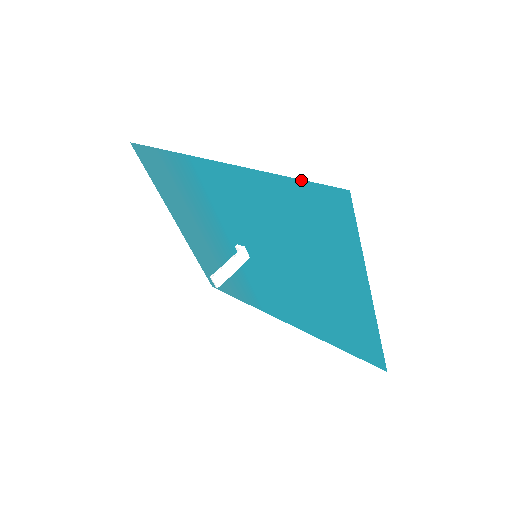
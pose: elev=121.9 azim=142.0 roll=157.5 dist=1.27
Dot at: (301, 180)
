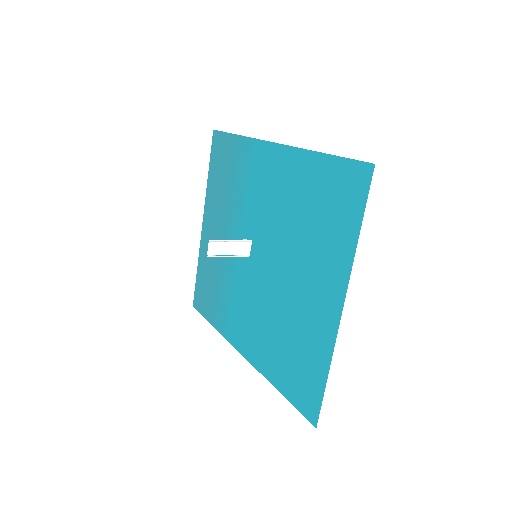
Dot at: (338, 156)
